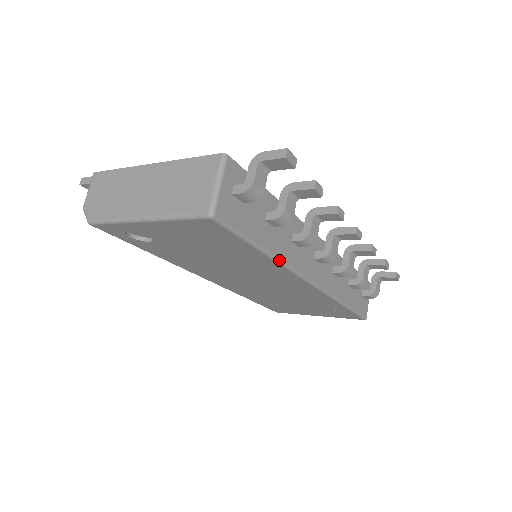
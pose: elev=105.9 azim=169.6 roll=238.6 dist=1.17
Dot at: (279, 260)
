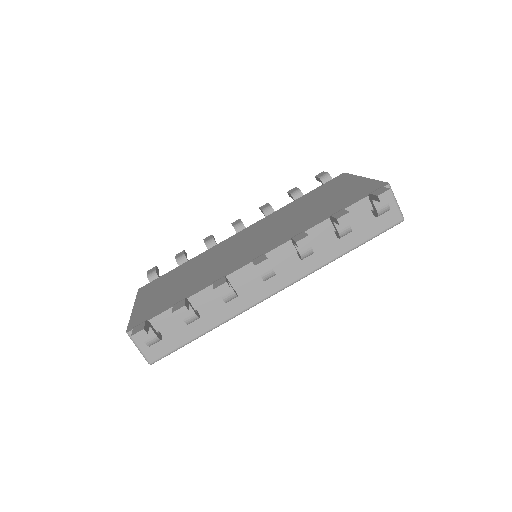
Dot at: (224, 322)
